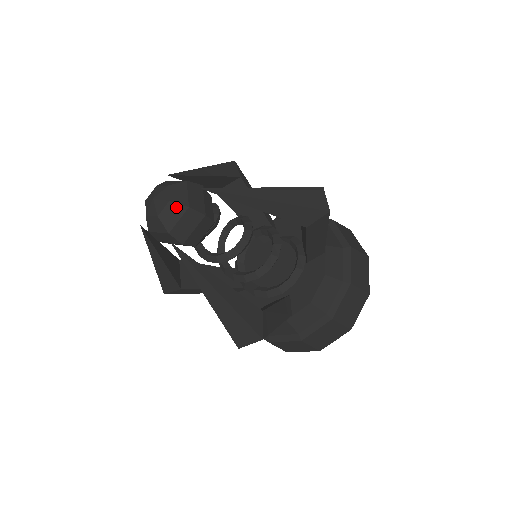
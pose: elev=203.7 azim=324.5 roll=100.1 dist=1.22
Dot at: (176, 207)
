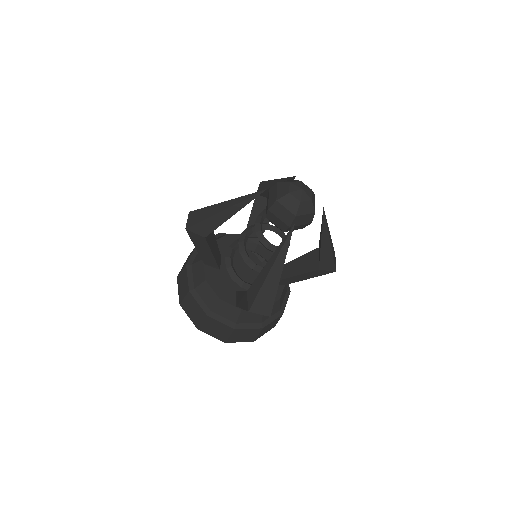
Dot at: (311, 206)
